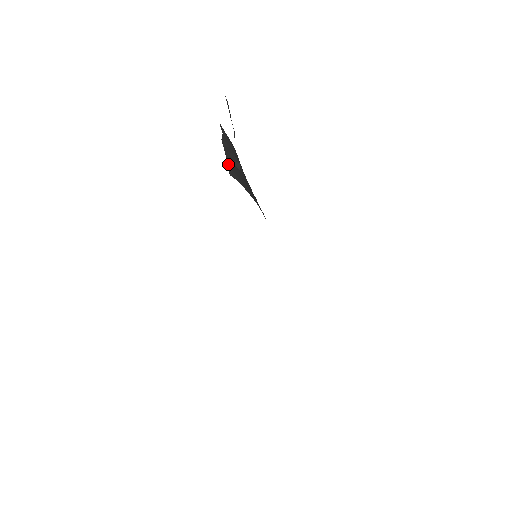
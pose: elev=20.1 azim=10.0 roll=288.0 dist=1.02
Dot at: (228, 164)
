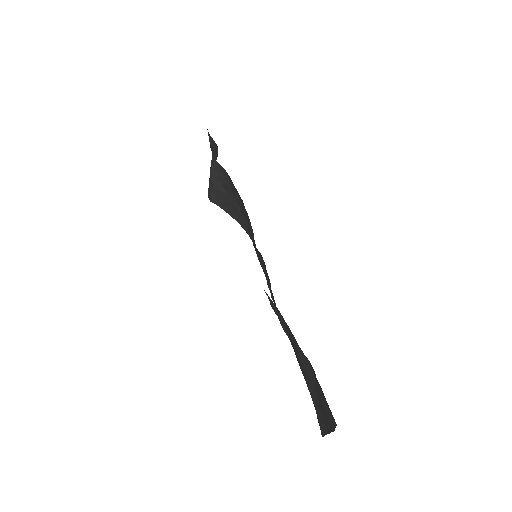
Dot at: (211, 191)
